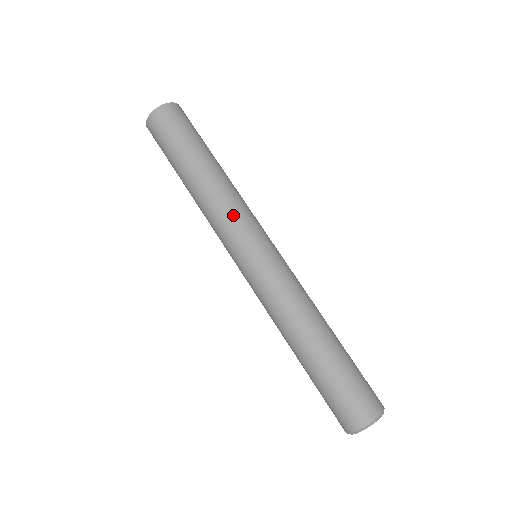
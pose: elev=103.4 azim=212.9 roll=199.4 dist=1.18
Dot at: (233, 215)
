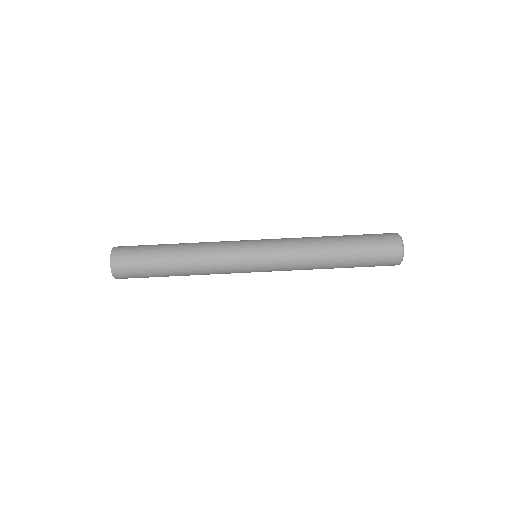
Dot at: (222, 252)
